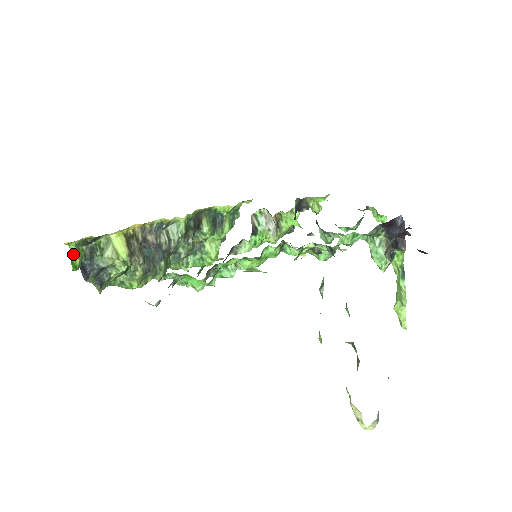
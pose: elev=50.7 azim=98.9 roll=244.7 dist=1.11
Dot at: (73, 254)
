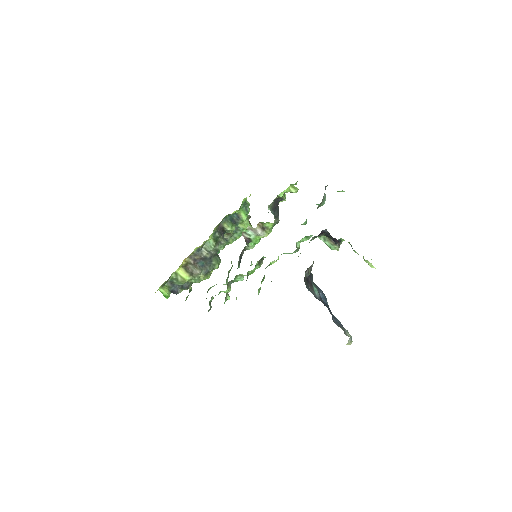
Dot at: (163, 292)
